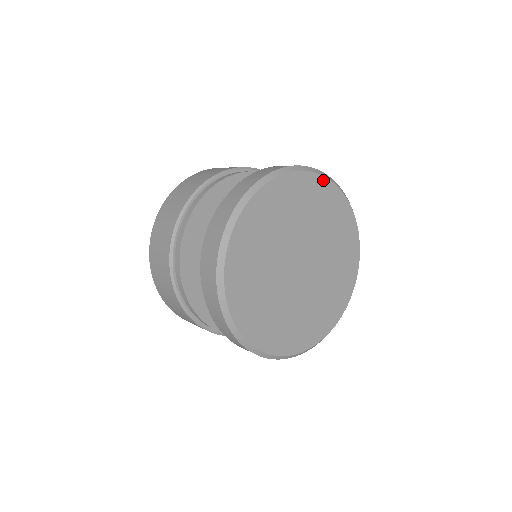
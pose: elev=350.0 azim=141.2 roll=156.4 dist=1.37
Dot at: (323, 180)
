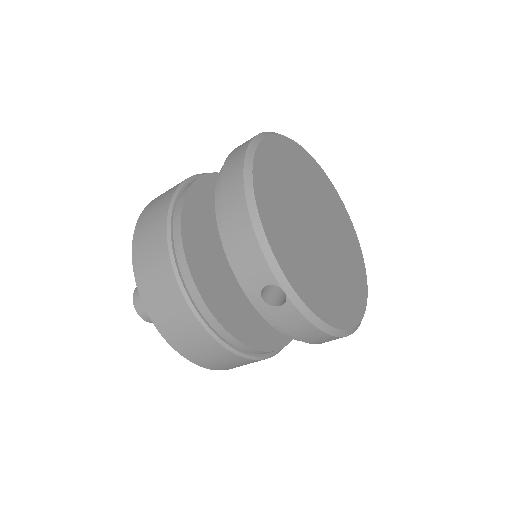
Dot at: (332, 186)
